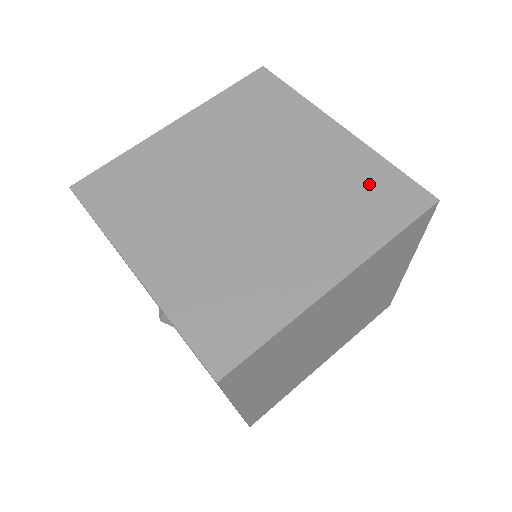
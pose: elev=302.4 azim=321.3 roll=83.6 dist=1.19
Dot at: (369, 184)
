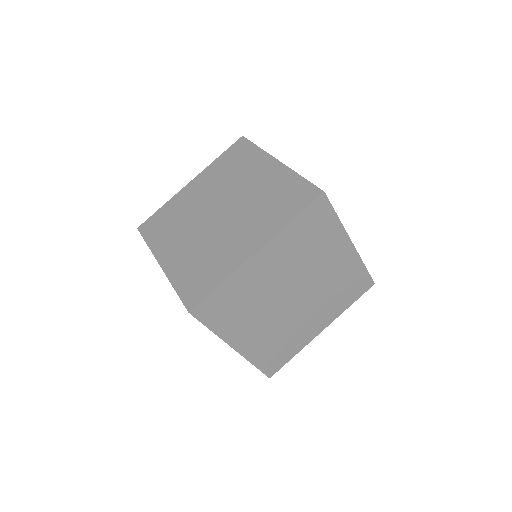
Dot at: (286, 191)
